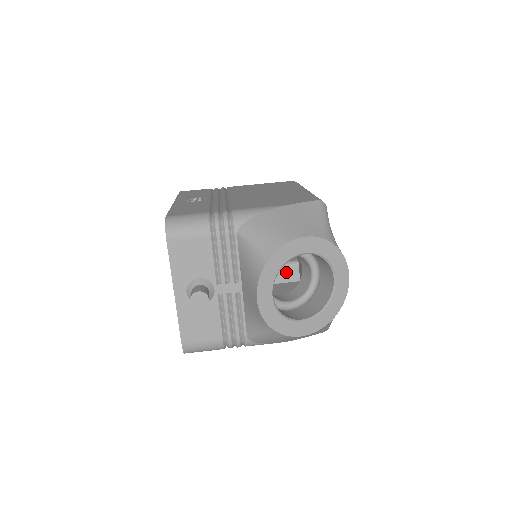
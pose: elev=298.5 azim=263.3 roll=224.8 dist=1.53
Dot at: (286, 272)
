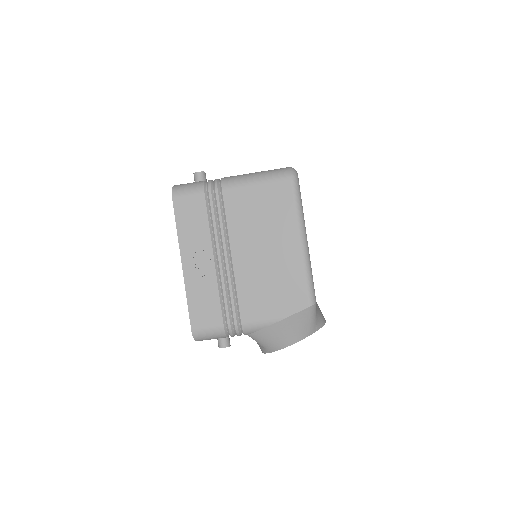
Dot at: occluded
